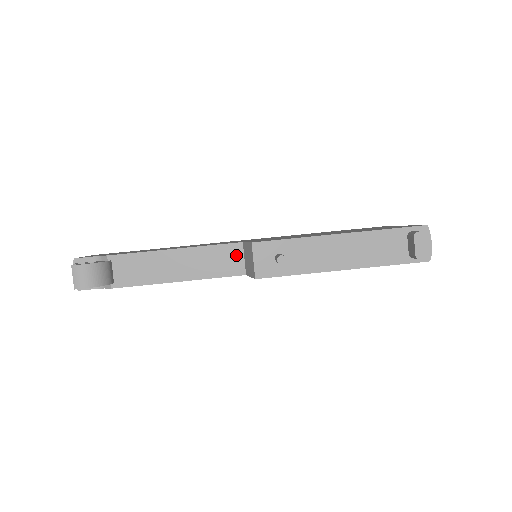
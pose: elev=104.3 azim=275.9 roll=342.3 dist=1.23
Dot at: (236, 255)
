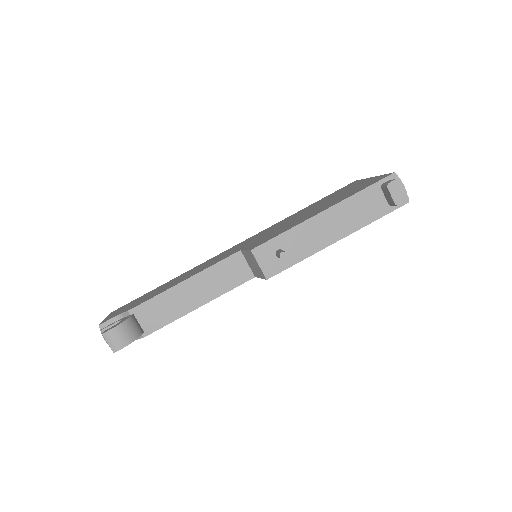
Dot at: (239, 264)
